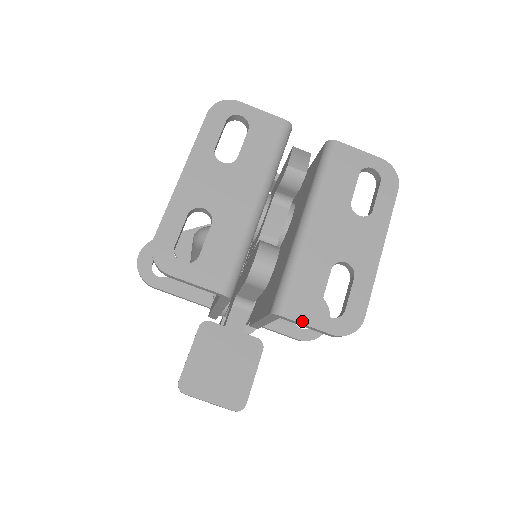
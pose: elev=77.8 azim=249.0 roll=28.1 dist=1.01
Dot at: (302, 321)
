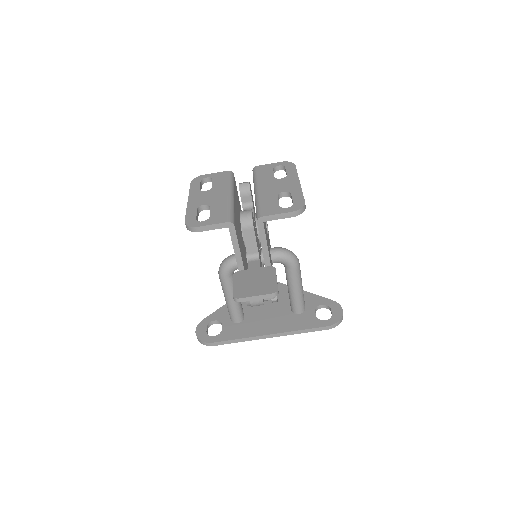
Dot at: (273, 214)
